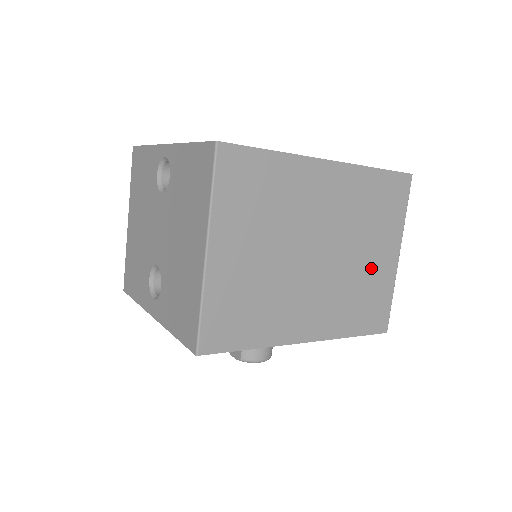
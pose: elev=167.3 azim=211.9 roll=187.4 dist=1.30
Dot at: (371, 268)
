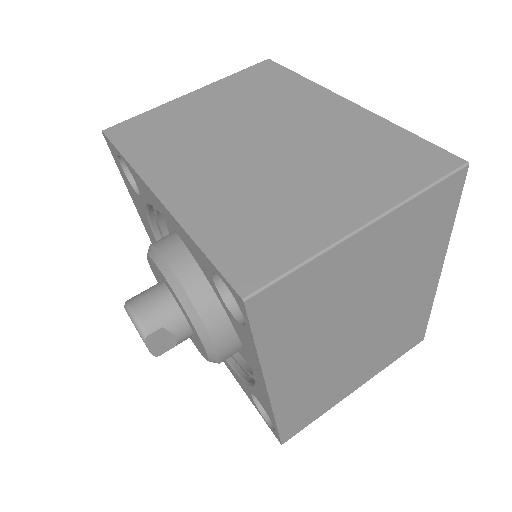
Dot at: (306, 201)
